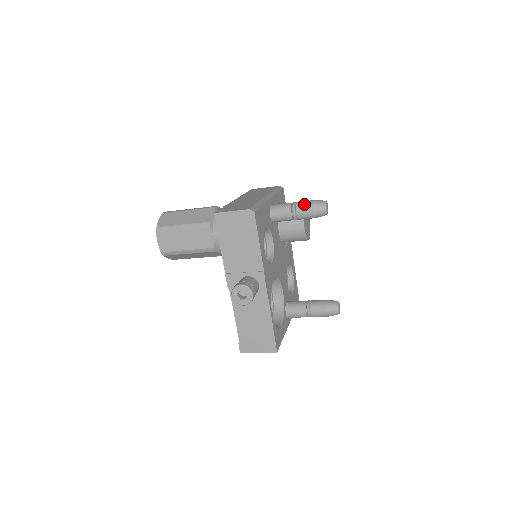
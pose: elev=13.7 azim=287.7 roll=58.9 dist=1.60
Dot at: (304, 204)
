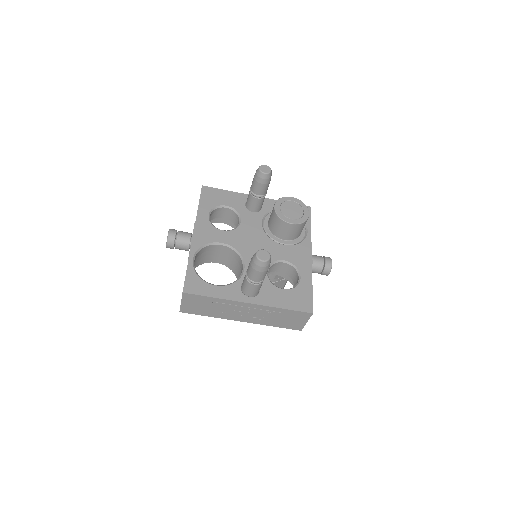
Dot at: occluded
